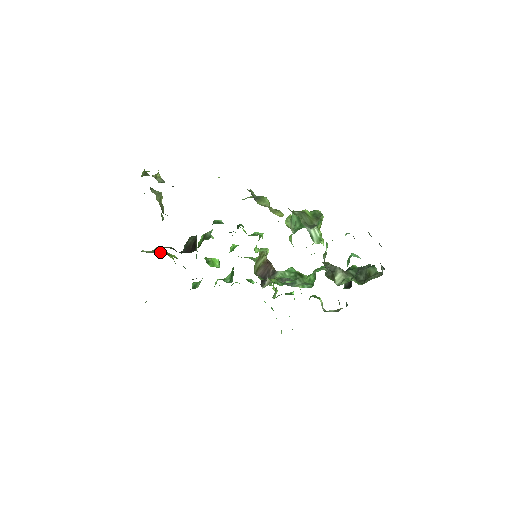
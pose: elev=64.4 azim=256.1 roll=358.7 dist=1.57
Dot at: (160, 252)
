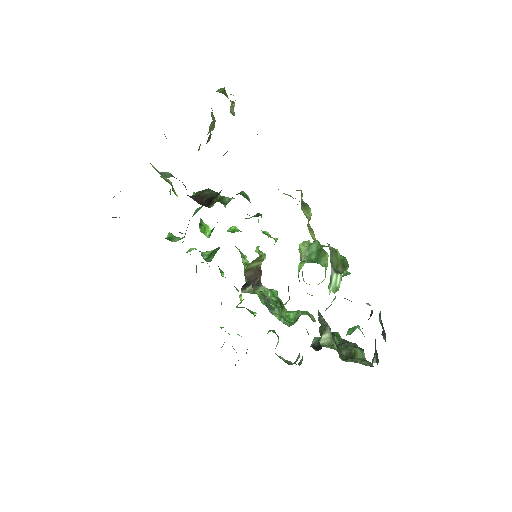
Dot at: (166, 179)
